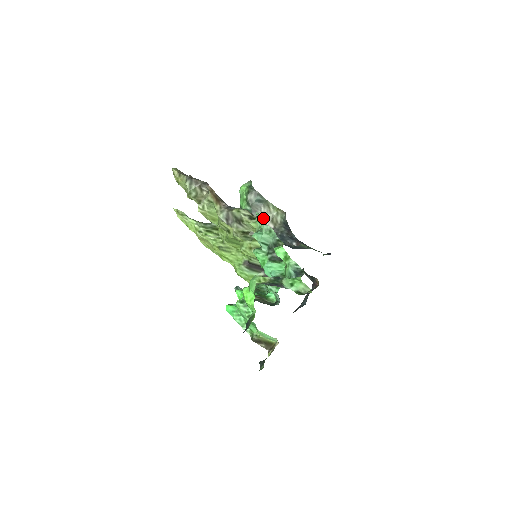
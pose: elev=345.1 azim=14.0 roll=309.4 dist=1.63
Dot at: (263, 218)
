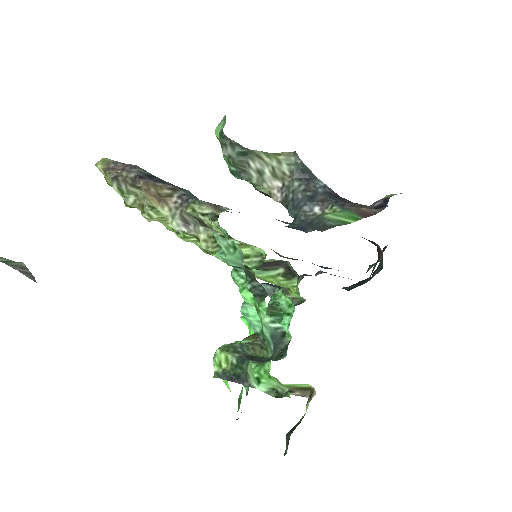
Dot at: (259, 177)
